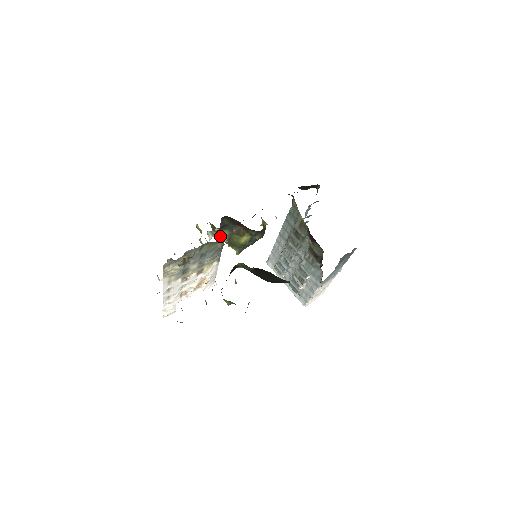
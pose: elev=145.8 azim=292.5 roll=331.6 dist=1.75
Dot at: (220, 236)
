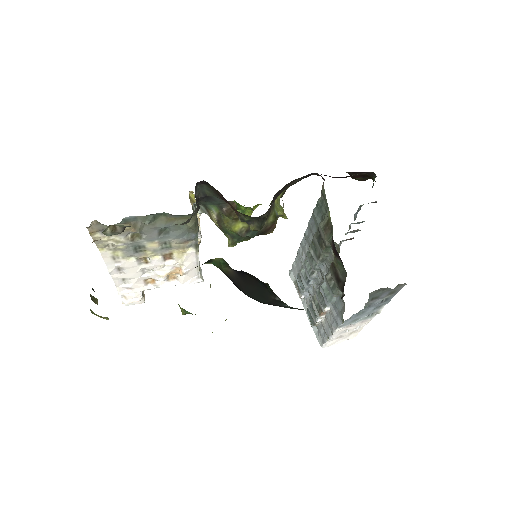
Dot at: (209, 214)
